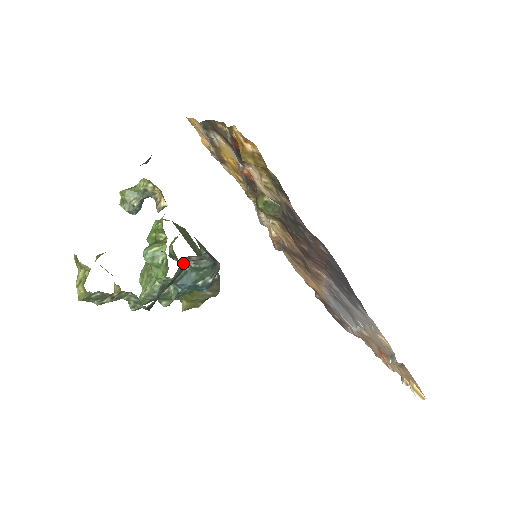
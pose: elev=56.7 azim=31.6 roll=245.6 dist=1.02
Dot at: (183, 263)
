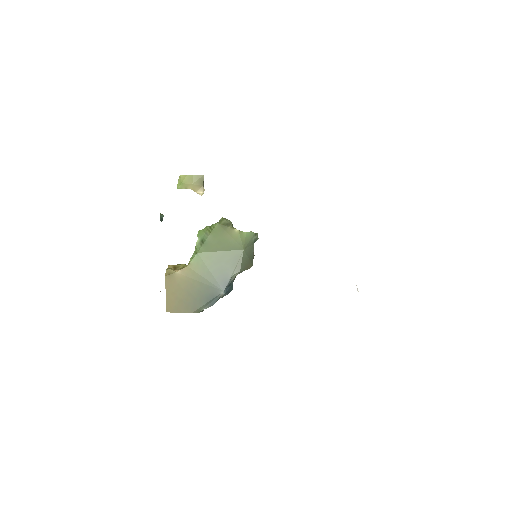
Dot at: occluded
